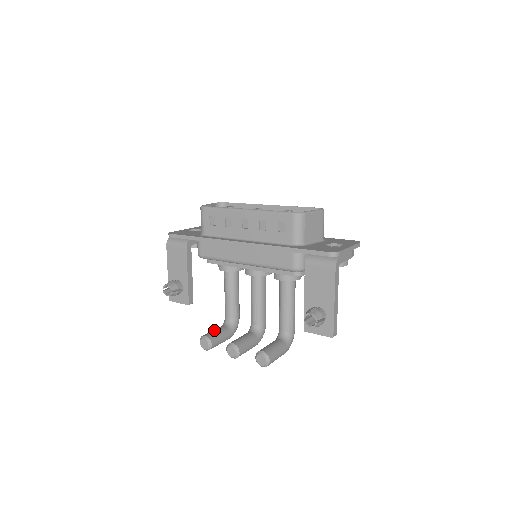
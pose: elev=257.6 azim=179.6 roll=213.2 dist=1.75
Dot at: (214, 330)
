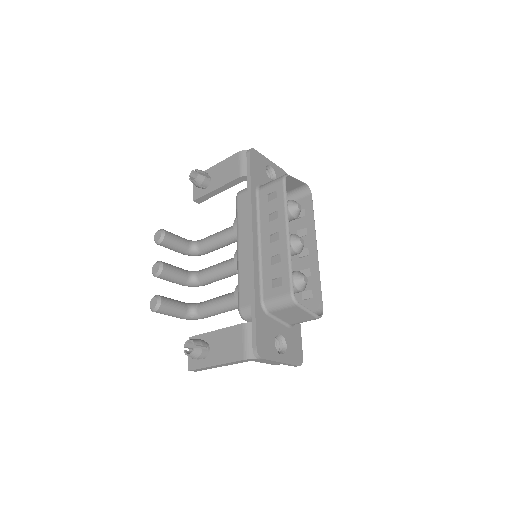
Dot at: (178, 238)
